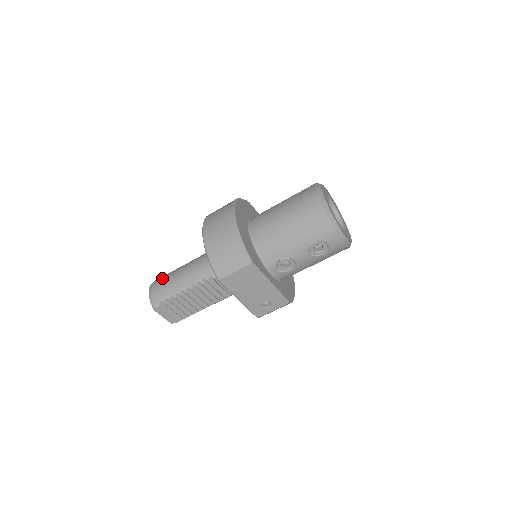
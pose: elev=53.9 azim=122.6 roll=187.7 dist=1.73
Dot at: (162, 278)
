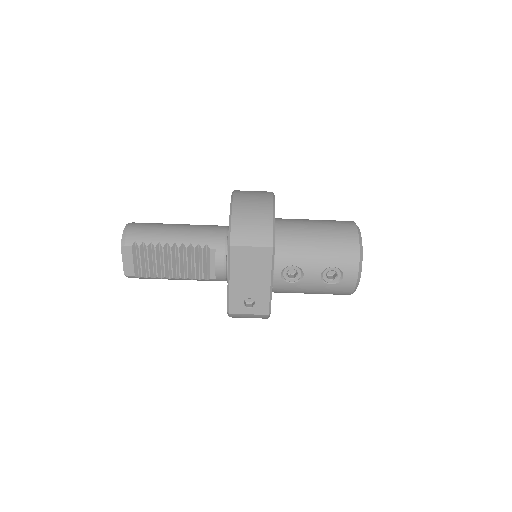
Dot at: (147, 223)
